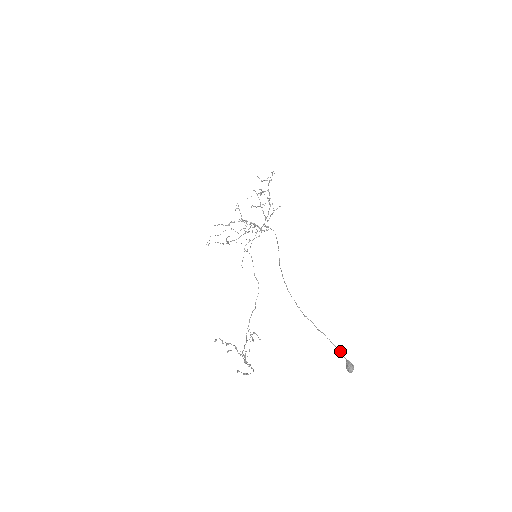
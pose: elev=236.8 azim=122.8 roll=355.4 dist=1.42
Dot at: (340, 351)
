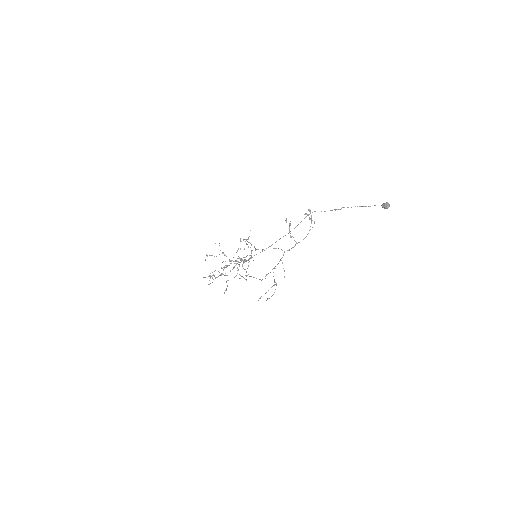
Dot at: occluded
